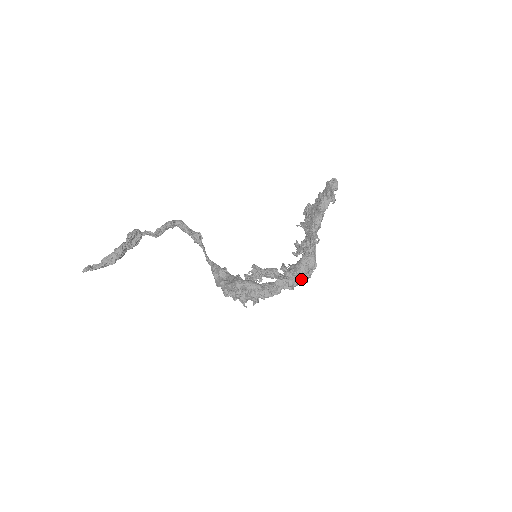
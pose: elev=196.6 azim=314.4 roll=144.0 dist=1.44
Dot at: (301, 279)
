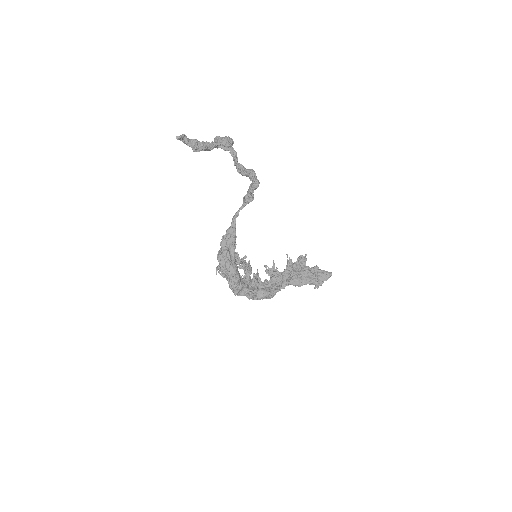
Dot at: occluded
